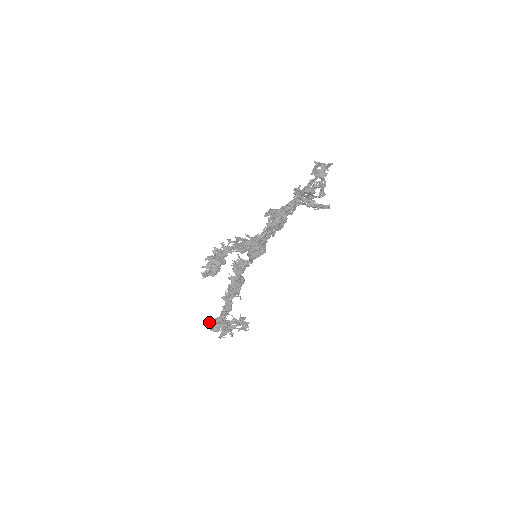
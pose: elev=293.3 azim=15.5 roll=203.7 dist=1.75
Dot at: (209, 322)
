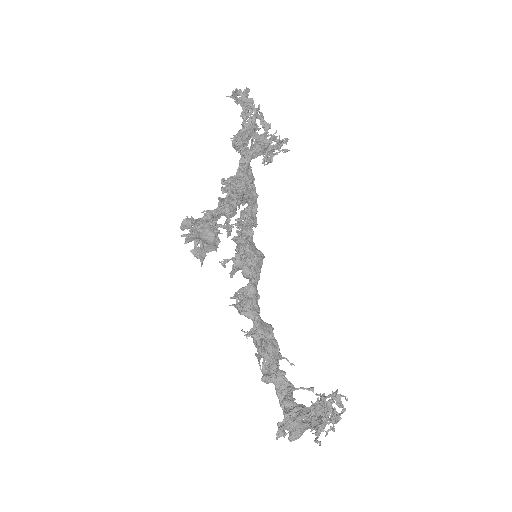
Dot at: occluded
